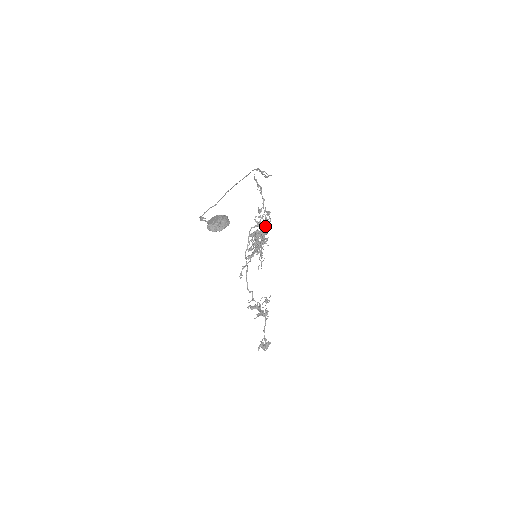
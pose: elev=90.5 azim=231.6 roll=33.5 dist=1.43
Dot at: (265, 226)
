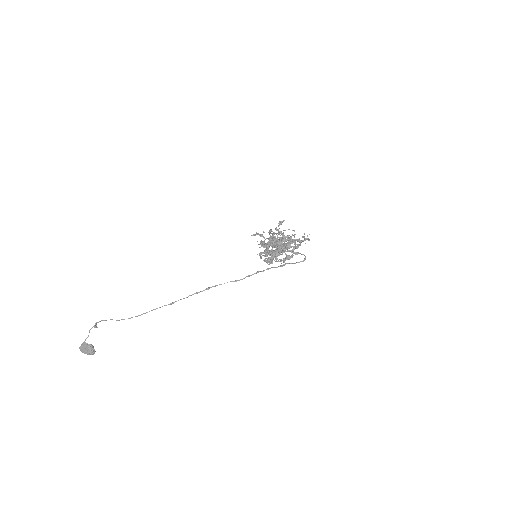
Dot at: occluded
